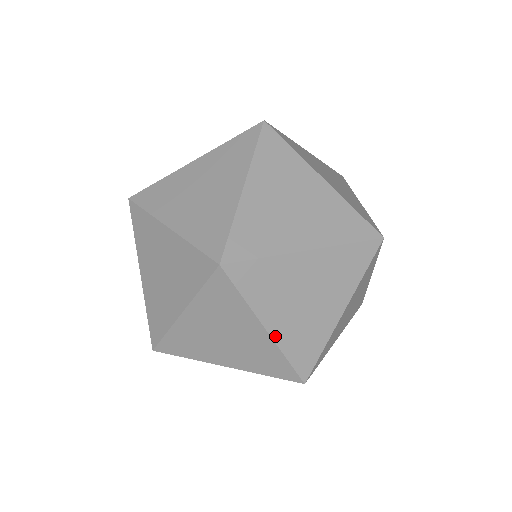
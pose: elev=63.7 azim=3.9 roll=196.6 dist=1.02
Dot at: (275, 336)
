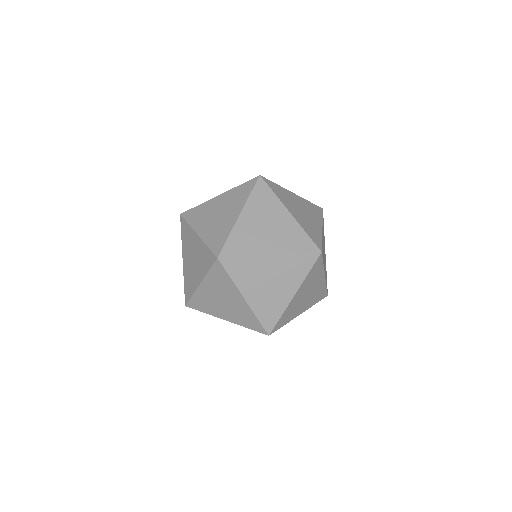
Dot at: (239, 221)
